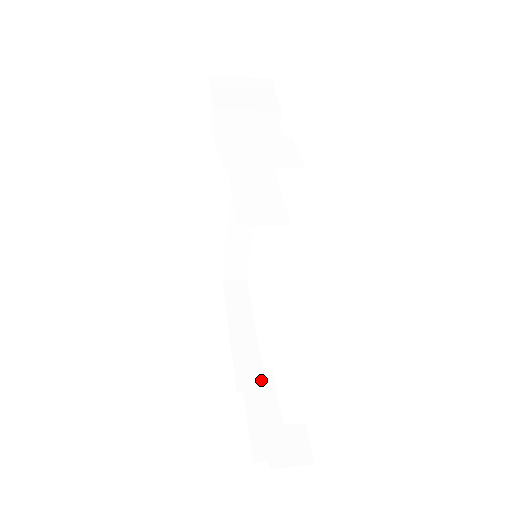
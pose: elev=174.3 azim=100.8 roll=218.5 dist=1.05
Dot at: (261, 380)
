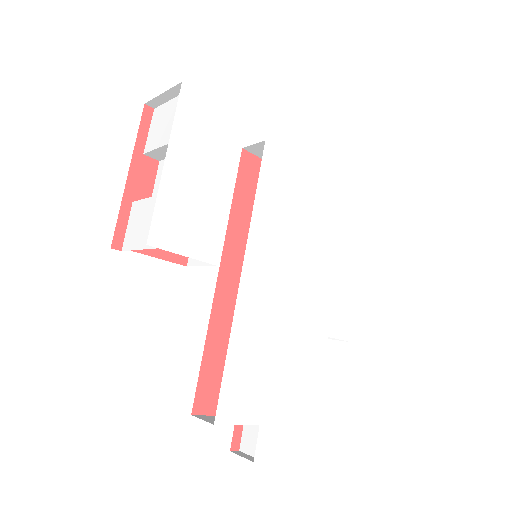
Dot at: occluded
